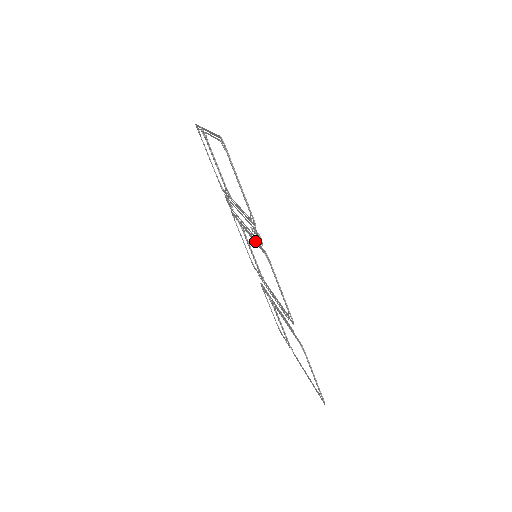
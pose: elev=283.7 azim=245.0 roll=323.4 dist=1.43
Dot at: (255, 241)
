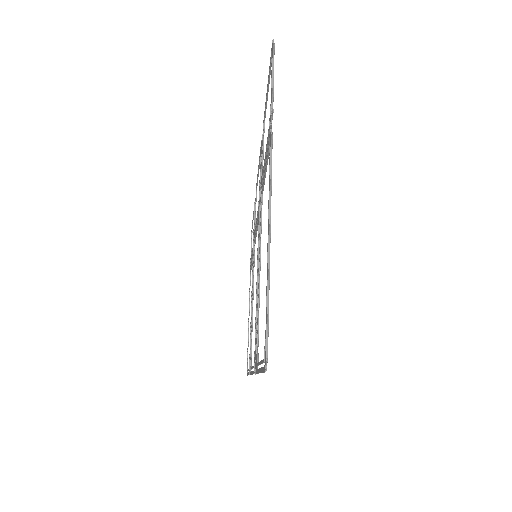
Dot at: occluded
